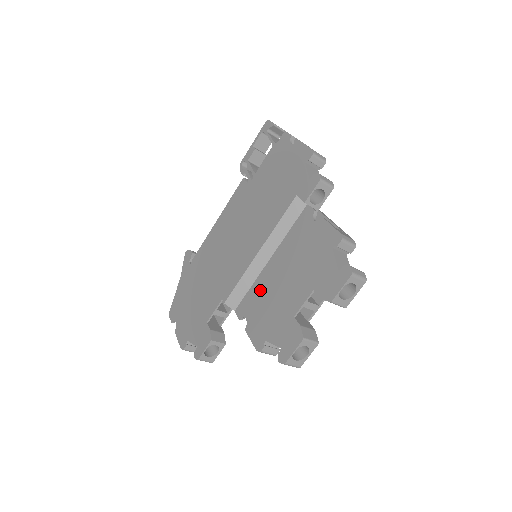
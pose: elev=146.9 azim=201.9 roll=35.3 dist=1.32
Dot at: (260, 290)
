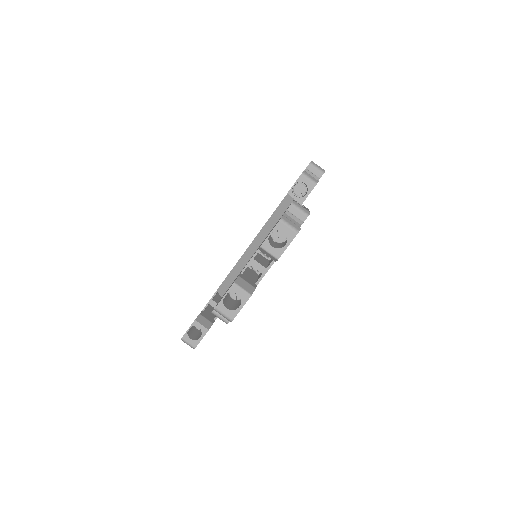
Dot at: (240, 272)
